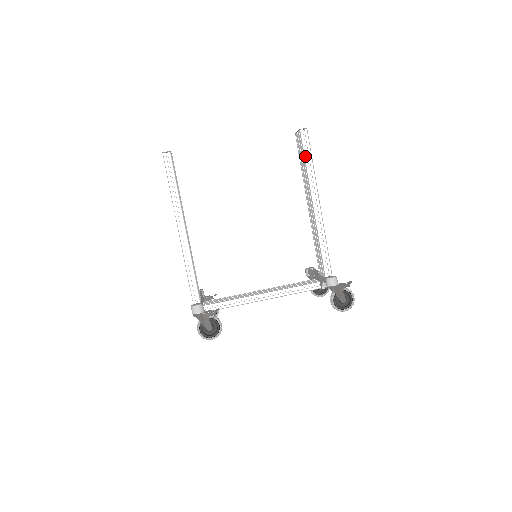
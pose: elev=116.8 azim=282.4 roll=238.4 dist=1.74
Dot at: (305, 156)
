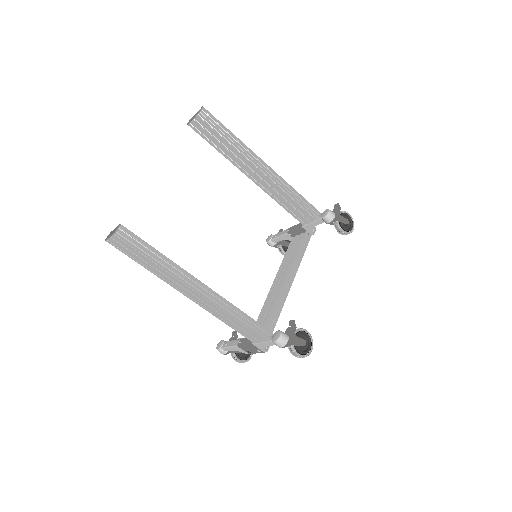
Dot at: (223, 132)
